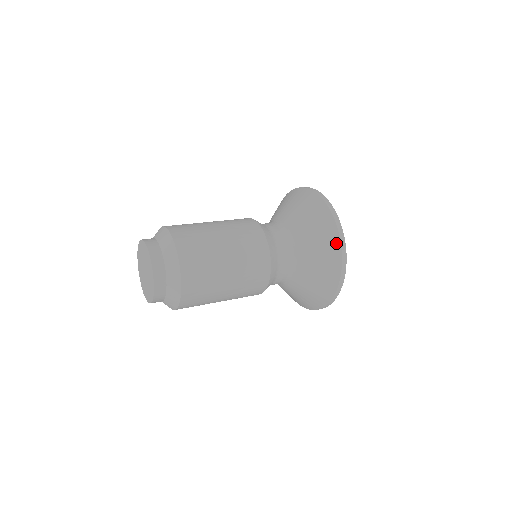
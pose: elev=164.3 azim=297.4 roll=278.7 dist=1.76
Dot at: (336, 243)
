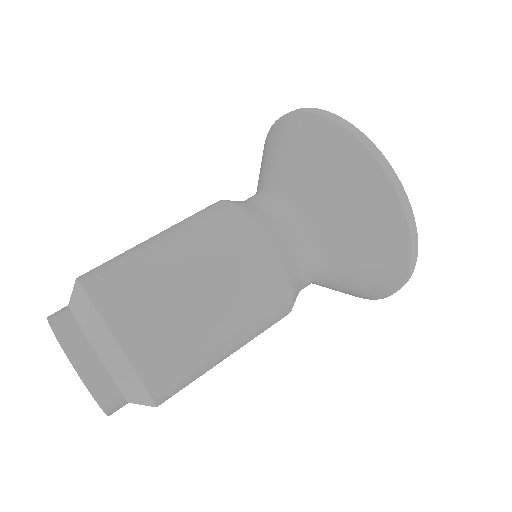
Dot at: (401, 271)
